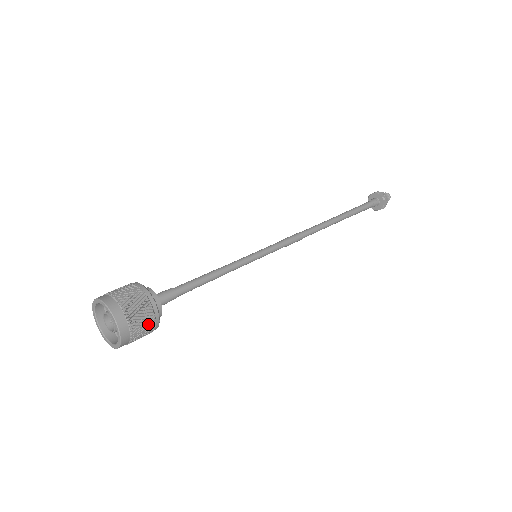
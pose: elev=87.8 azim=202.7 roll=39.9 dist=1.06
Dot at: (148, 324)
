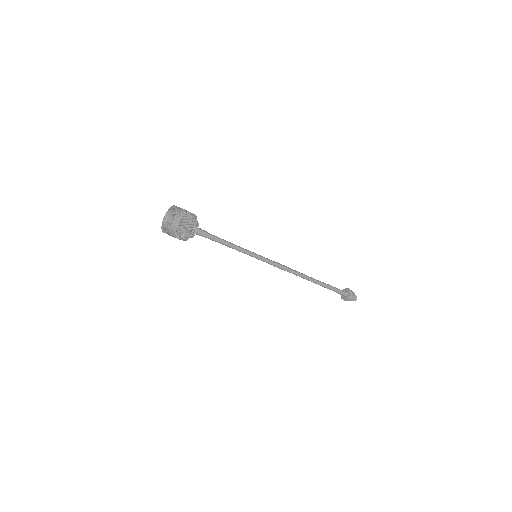
Dot at: (189, 225)
